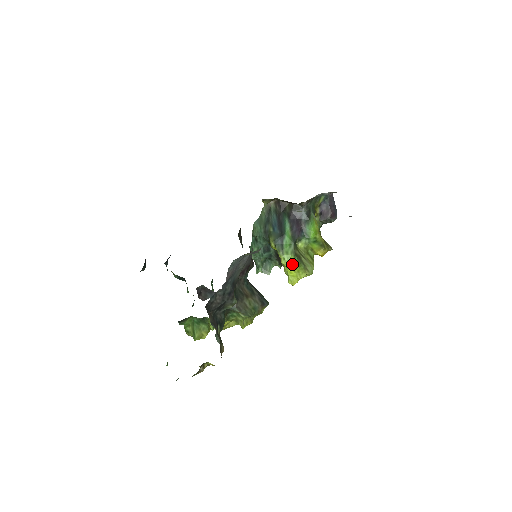
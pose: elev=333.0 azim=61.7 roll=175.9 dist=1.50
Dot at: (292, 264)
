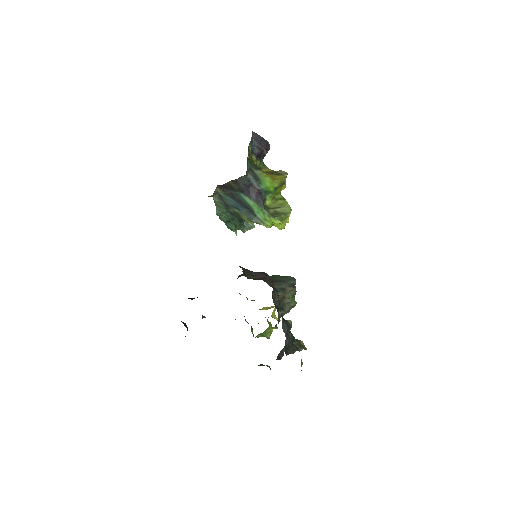
Dot at: occluded
